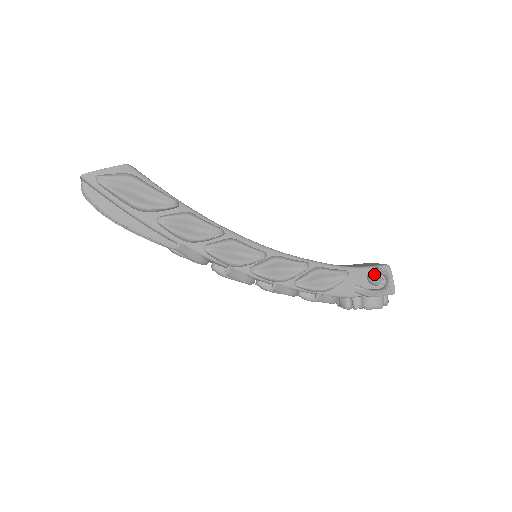
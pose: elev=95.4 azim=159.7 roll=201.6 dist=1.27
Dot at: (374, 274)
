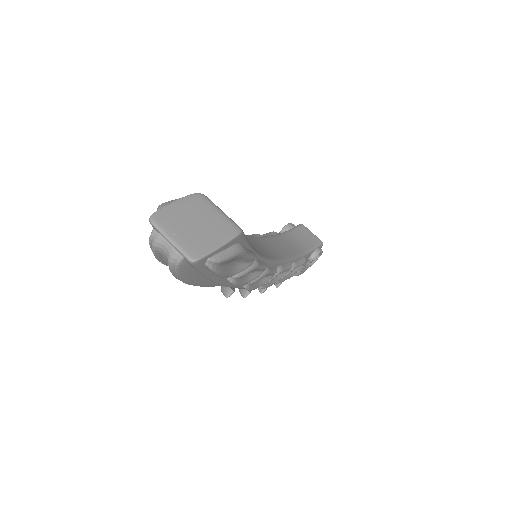
Dot at: (316, 256)
